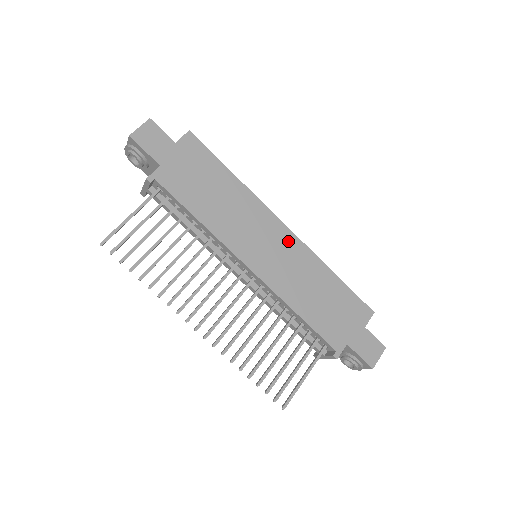
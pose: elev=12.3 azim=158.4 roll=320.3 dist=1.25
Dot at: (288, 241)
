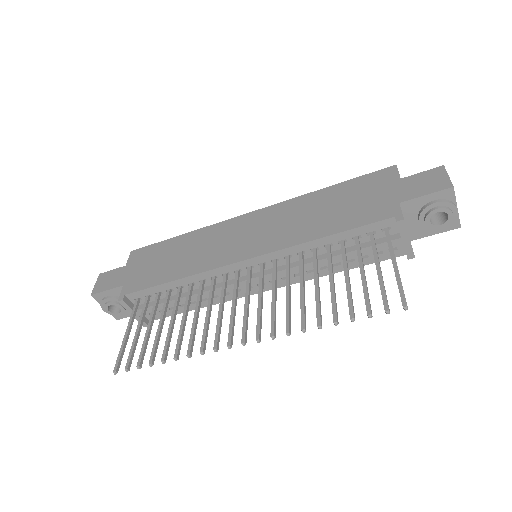
Dot at: (261, 216)
